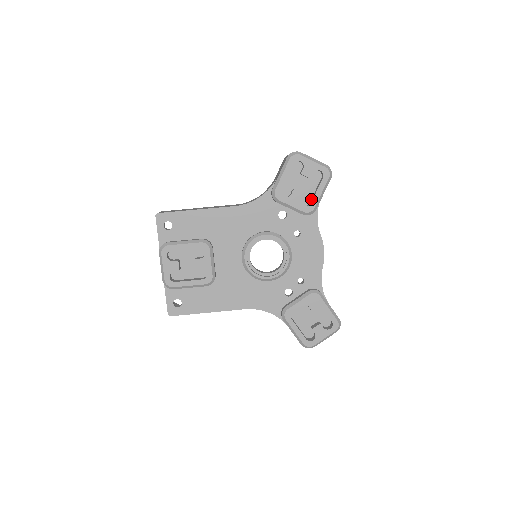
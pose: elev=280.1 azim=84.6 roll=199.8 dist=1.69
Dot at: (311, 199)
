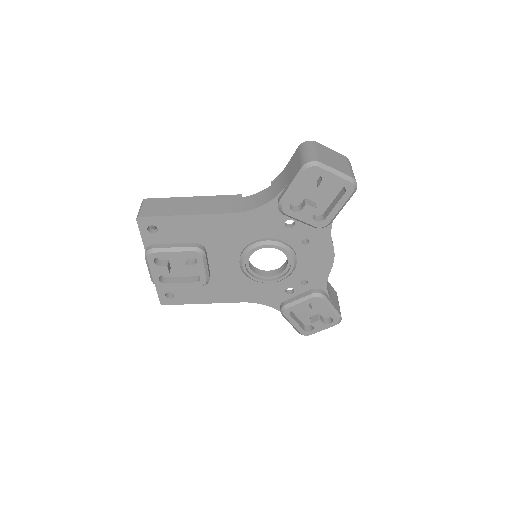
Dot at: (326, 210)
